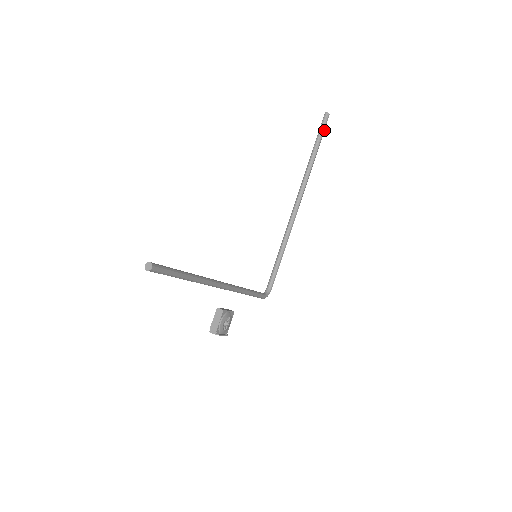
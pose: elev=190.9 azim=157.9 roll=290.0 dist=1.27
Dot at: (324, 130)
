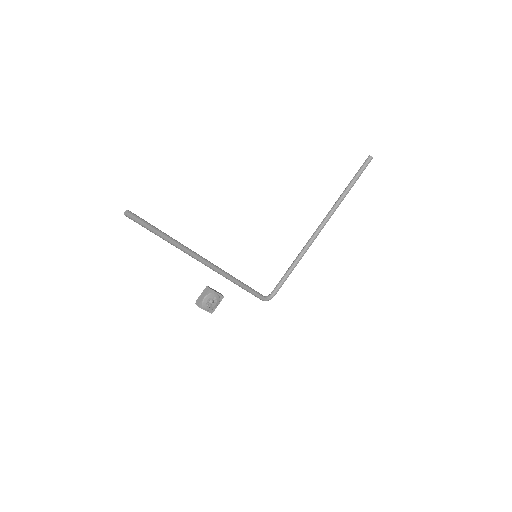
Dot at: occluded
